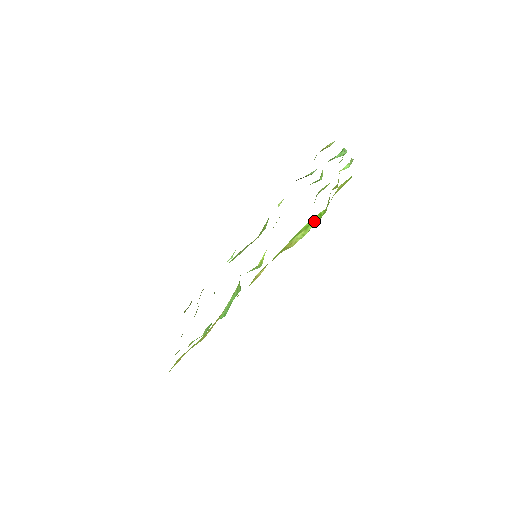
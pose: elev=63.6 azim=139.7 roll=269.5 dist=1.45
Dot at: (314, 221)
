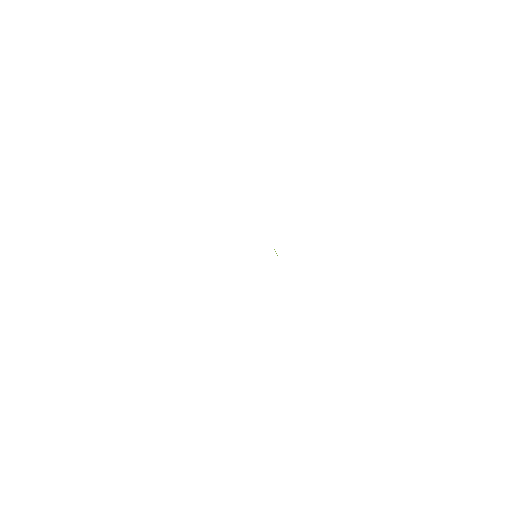
Dot at: occluded
